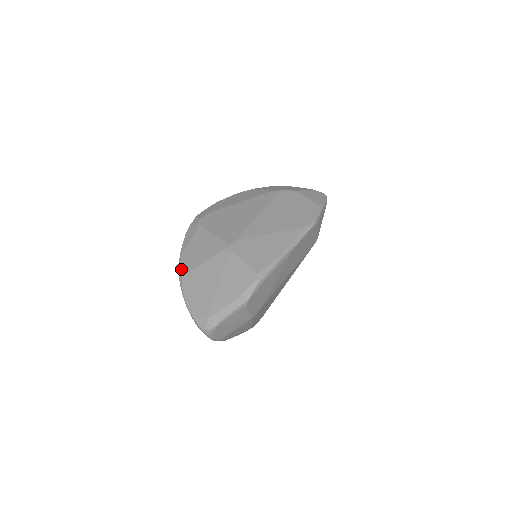
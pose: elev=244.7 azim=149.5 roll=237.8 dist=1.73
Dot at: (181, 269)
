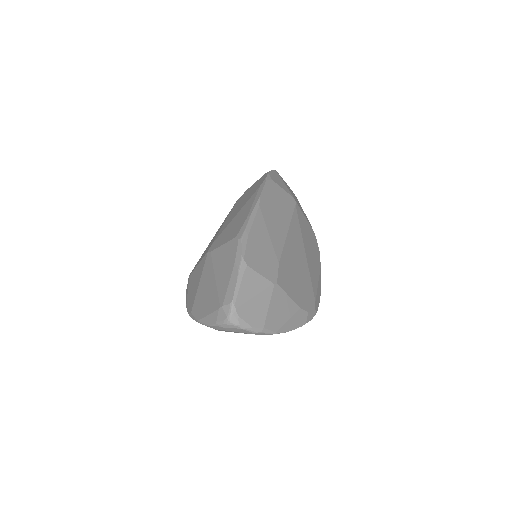
Dot at: (189, 311)
